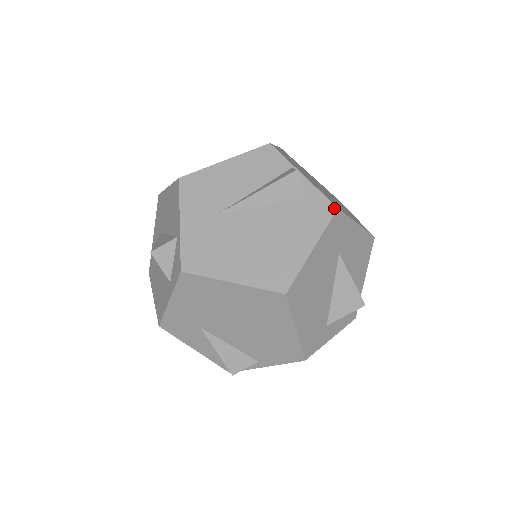
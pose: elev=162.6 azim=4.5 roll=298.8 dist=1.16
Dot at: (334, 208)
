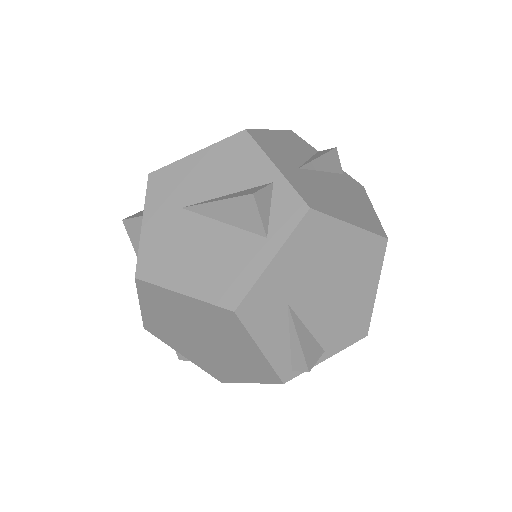
Dot at: (362, 186)
